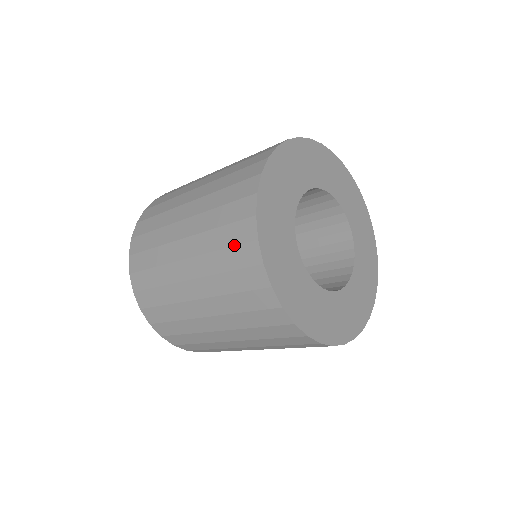
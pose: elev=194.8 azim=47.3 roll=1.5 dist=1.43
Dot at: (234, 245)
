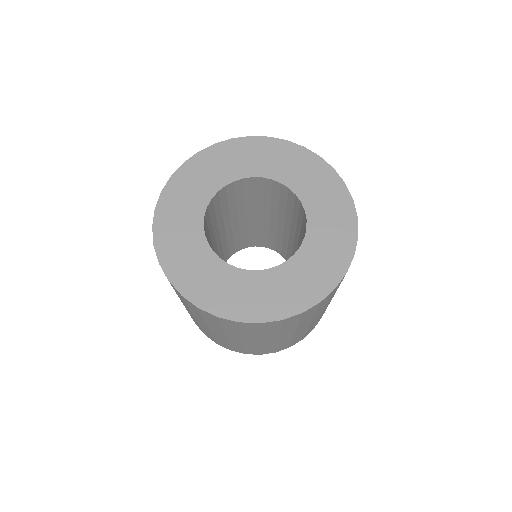
Dot at: (173, 288)
